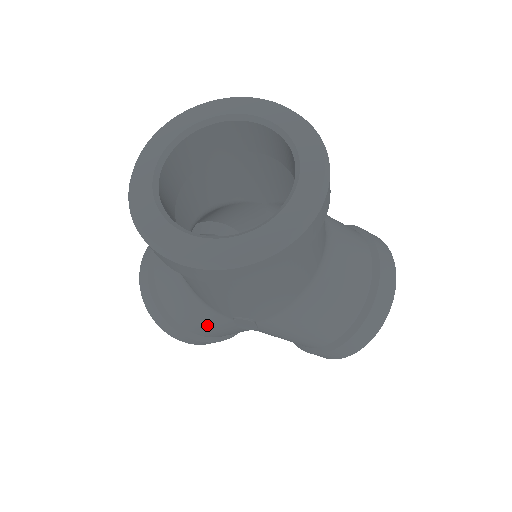
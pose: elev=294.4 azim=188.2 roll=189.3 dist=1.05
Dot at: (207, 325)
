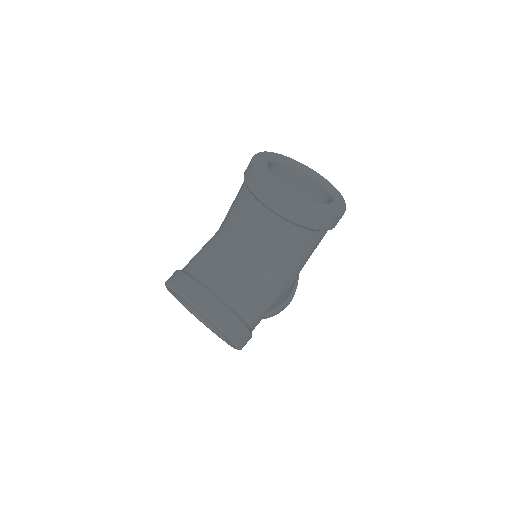
Dot at: (269, 307)
